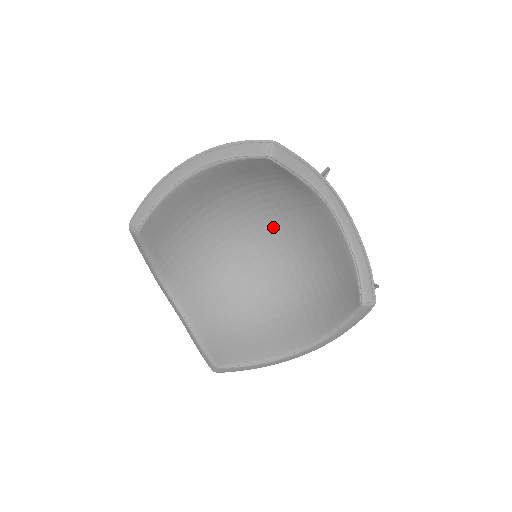
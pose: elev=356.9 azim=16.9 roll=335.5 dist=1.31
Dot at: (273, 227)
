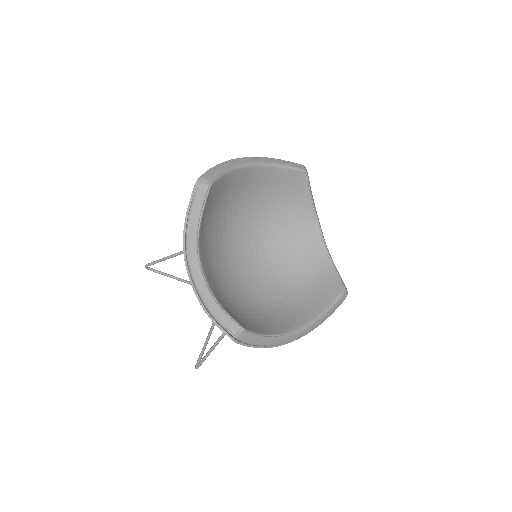
Dot at: (264, 242)
